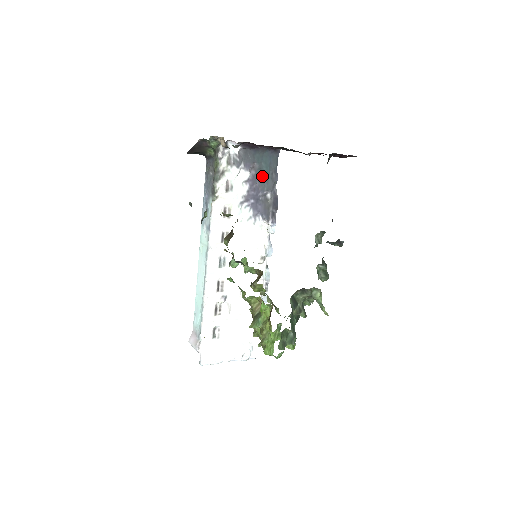
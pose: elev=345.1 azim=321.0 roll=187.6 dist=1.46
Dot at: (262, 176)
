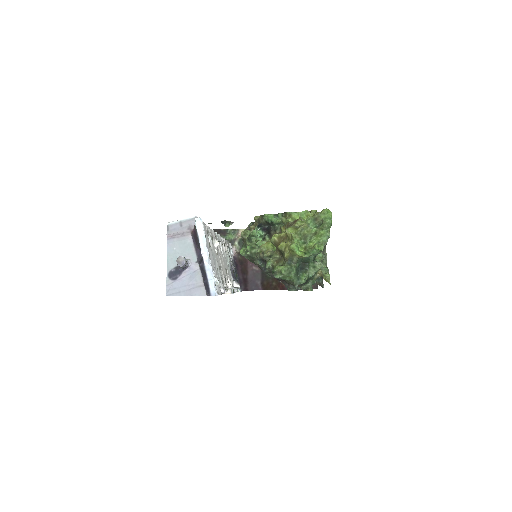
Dot at: (235, 278)
